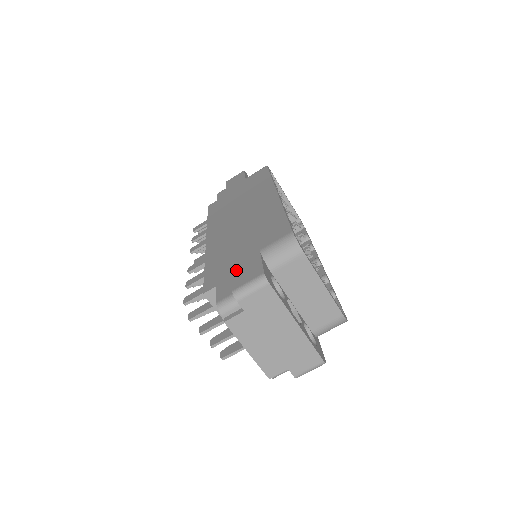
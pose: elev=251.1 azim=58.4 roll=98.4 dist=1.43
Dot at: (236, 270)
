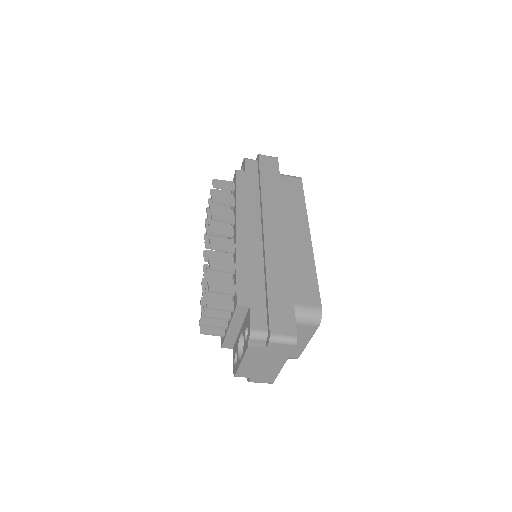
Dot at: (273, 310)
